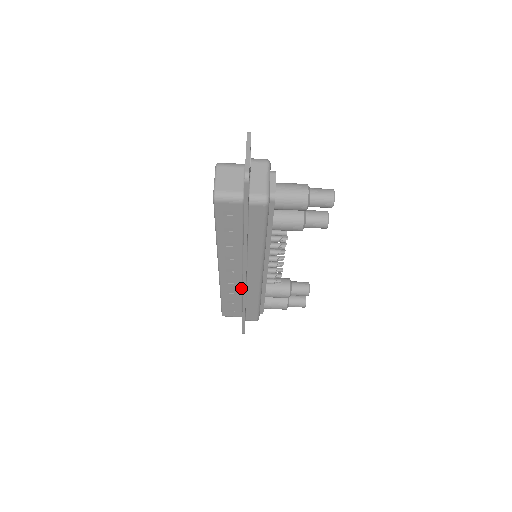
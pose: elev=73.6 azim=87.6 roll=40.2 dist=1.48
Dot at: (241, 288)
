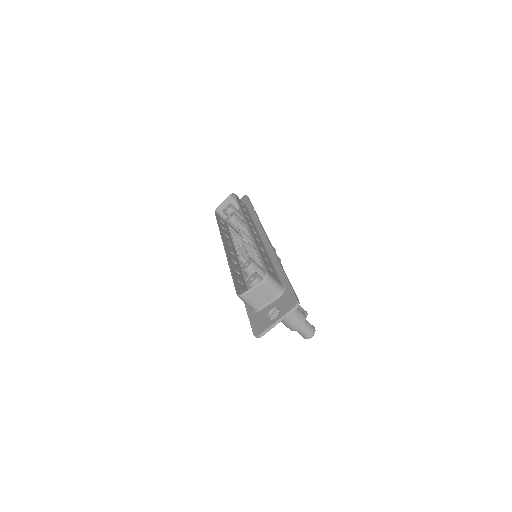
Dot at: (232, 245)
